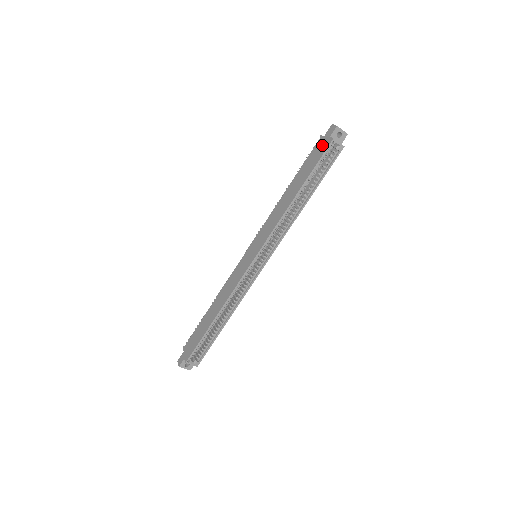
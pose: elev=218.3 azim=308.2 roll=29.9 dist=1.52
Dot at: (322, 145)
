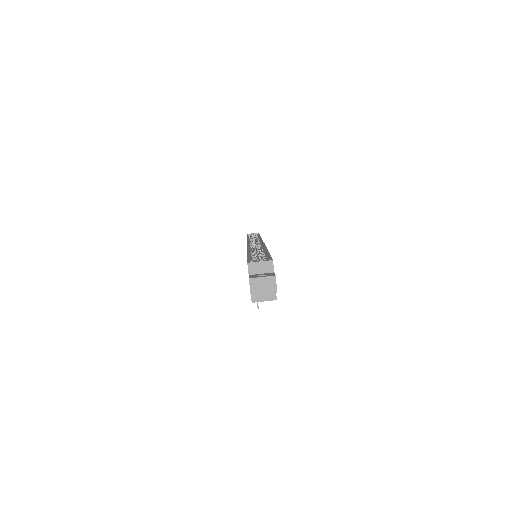
Dot at: occluded
